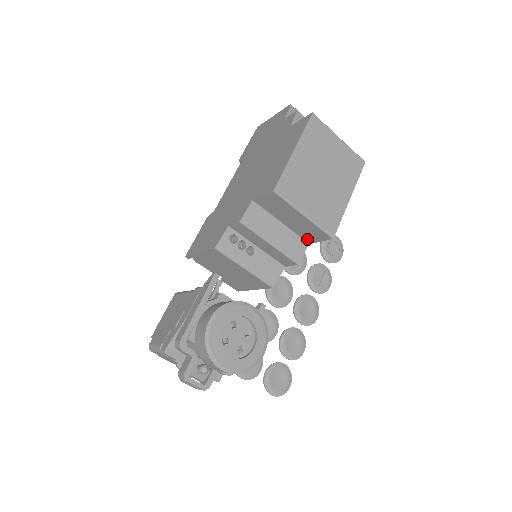
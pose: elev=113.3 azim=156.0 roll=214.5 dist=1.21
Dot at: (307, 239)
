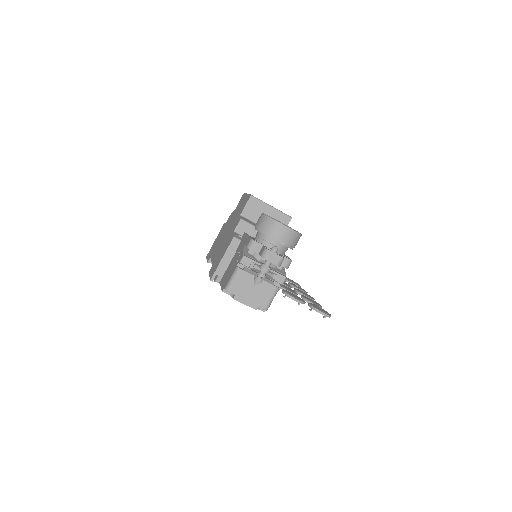
Dot at: occluded
